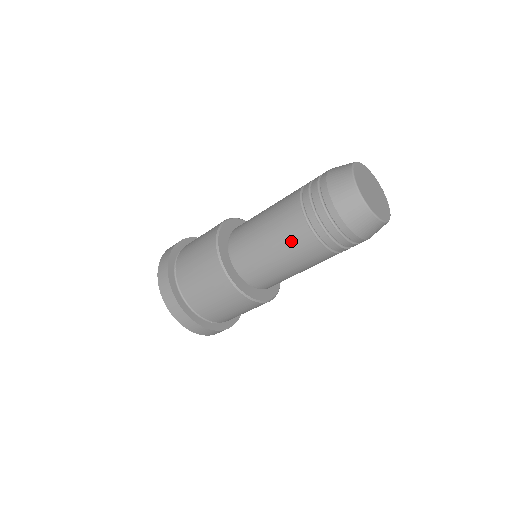
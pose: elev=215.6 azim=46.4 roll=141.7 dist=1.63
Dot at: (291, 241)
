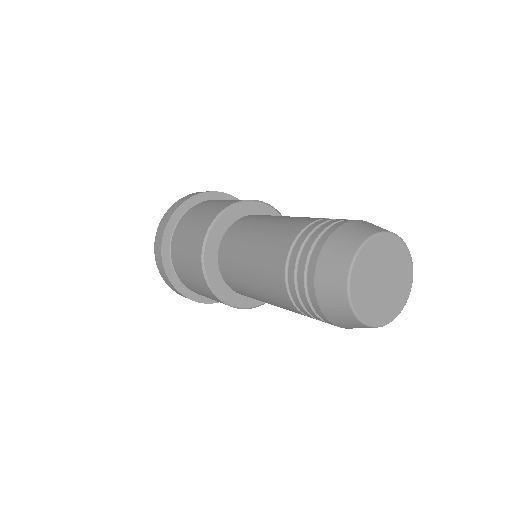
Dot at: occluded
